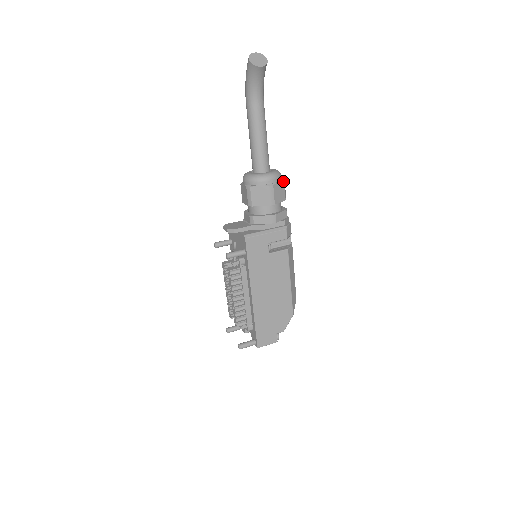
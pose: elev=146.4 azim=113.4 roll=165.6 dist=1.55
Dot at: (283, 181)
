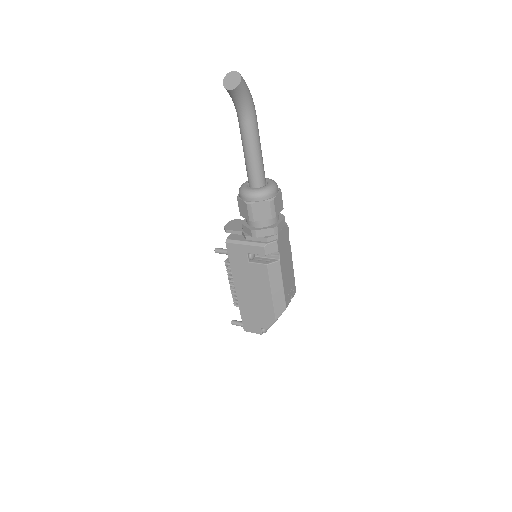
Dot at: (268, 201)
